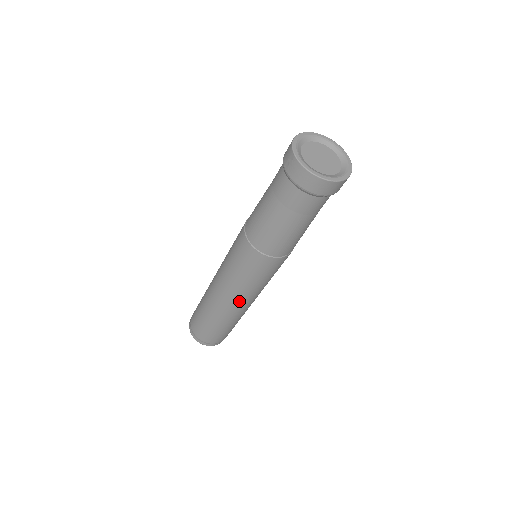
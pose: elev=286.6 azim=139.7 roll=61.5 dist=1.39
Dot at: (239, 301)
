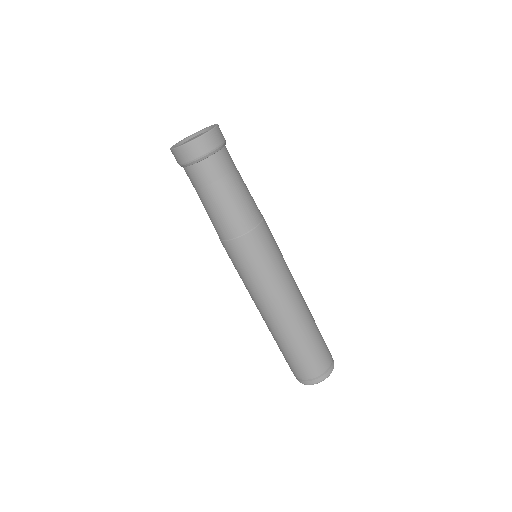
Dot at: (266, 306)
